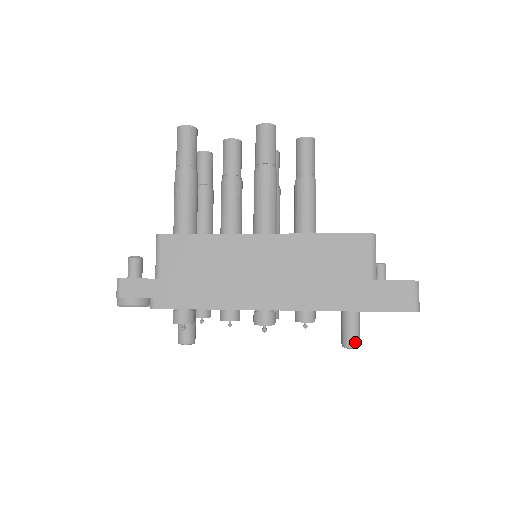
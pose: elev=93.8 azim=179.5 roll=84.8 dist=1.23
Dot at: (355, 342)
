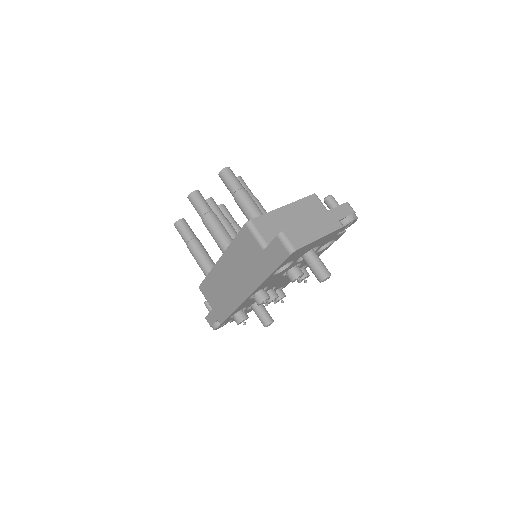
Dot at: (320, 276)
